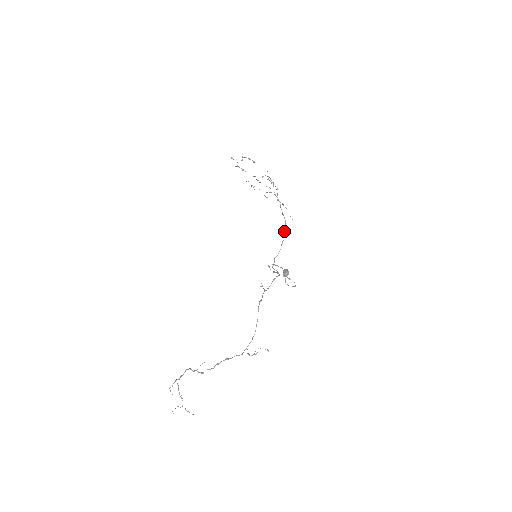
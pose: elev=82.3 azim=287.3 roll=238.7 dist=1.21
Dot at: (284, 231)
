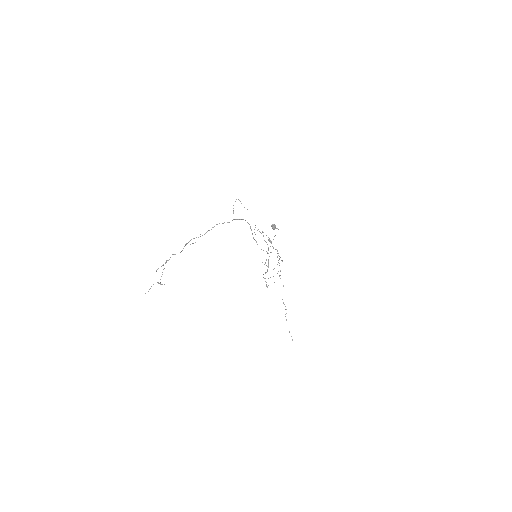
Dot at: occluded
